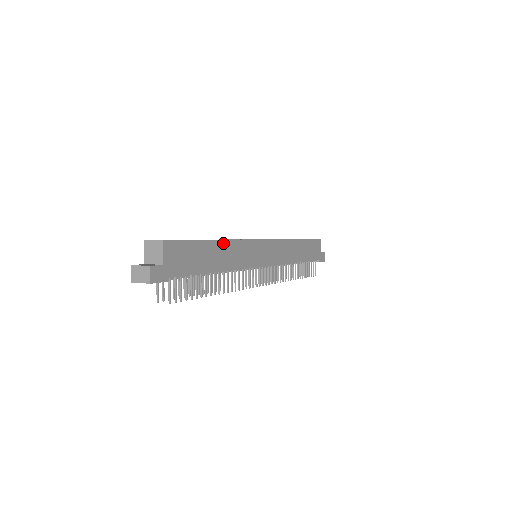
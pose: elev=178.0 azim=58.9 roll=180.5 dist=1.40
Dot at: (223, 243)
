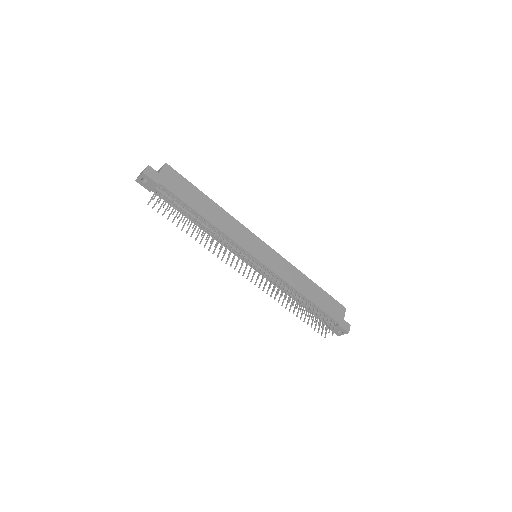
Dot at: (219, 208)
